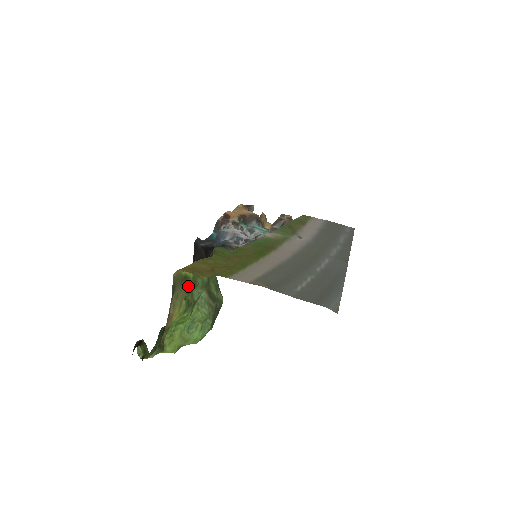
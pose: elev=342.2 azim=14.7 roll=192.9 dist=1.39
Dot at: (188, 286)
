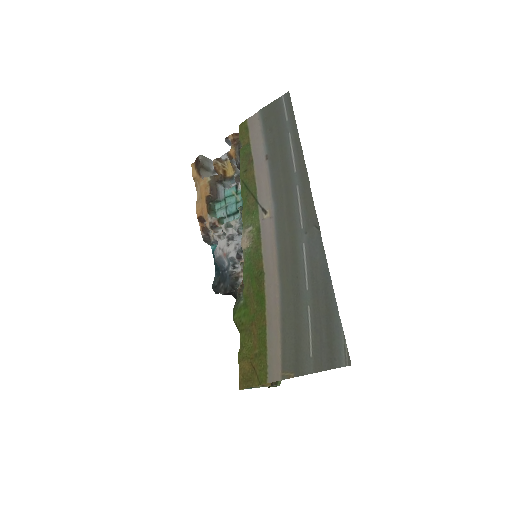
Dot at: occluded
